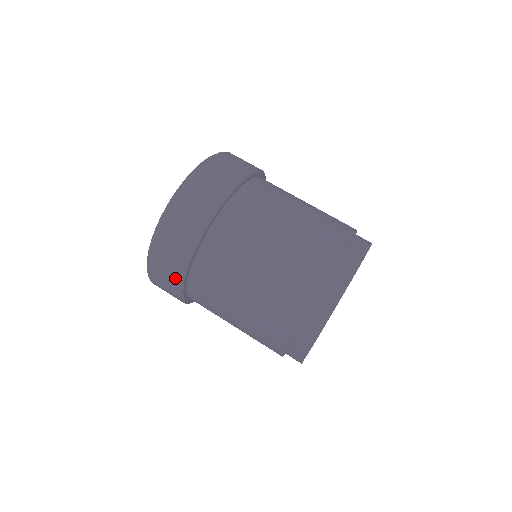
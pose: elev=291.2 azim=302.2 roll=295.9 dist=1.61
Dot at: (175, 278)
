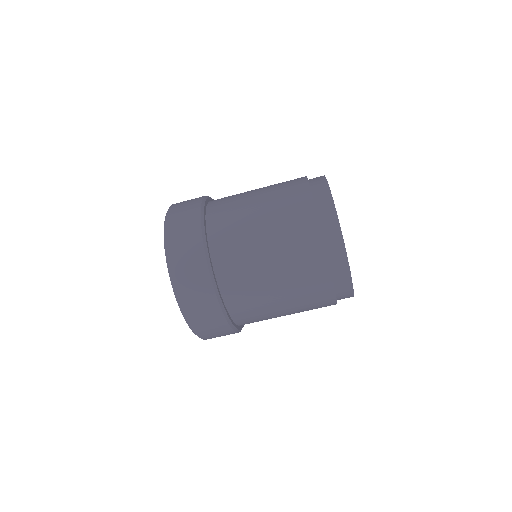
Dot at: (217, 314)
